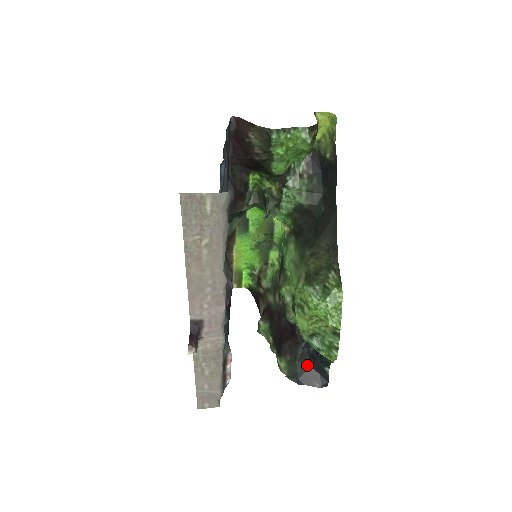
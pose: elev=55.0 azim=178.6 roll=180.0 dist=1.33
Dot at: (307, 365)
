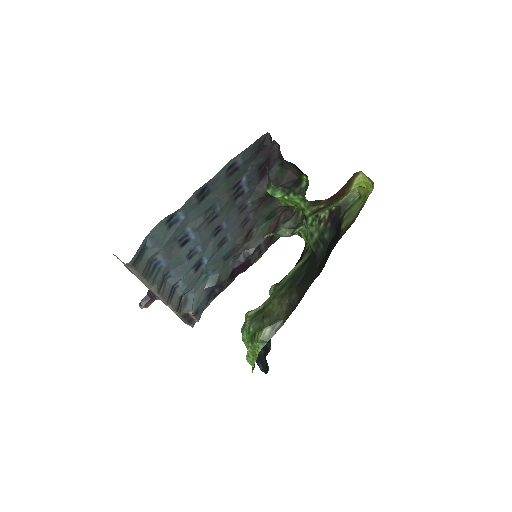
Dot at: (262, 350)
